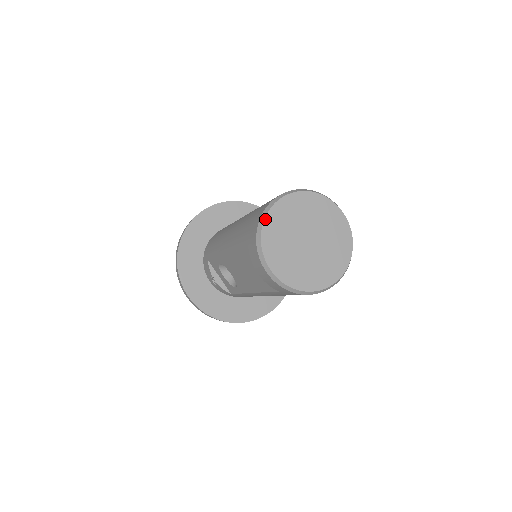
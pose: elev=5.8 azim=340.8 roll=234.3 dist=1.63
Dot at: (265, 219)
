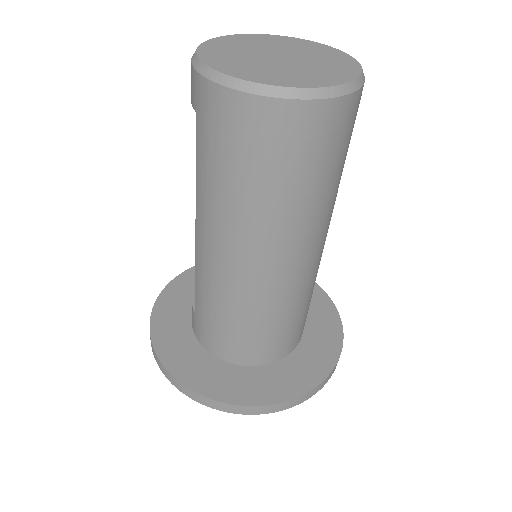
Dot at: (247, 34)
